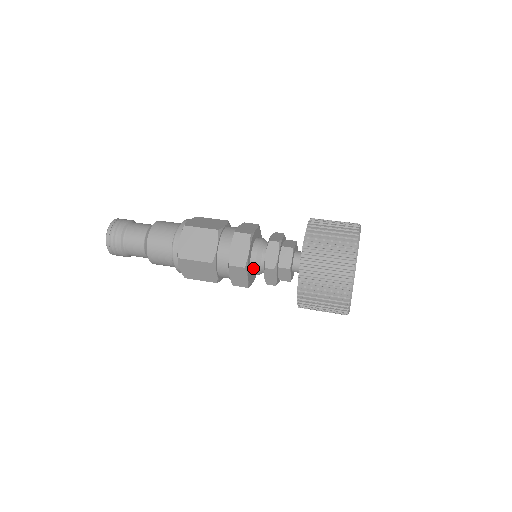
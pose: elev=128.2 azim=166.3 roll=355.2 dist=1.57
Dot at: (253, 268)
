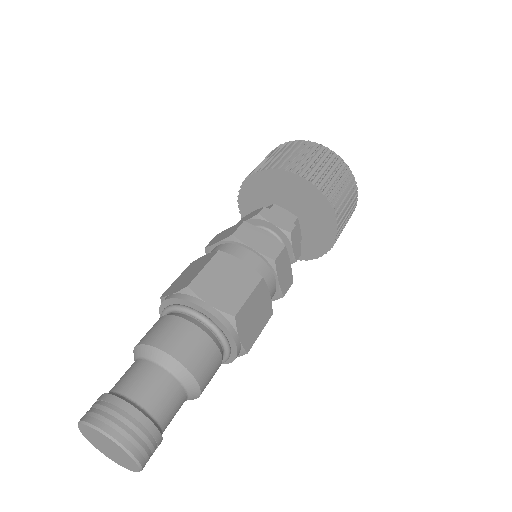
Dot at: occluded
